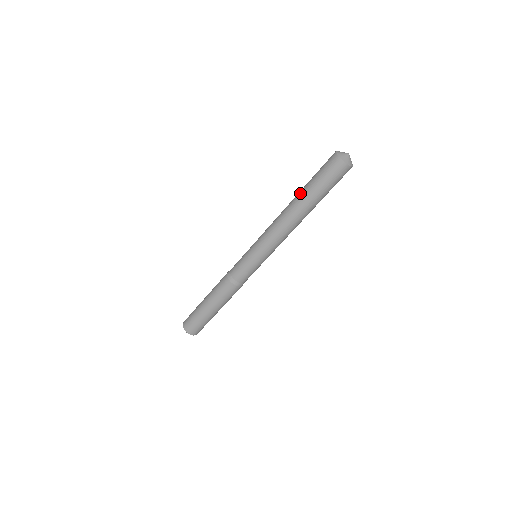
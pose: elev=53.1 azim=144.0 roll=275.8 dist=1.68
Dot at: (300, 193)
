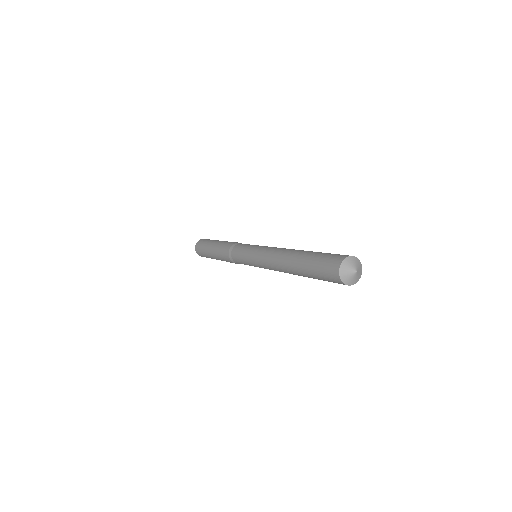
Dot at: (301, 275)
